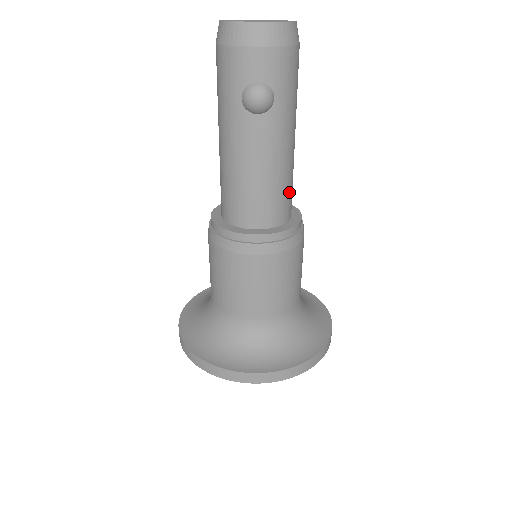
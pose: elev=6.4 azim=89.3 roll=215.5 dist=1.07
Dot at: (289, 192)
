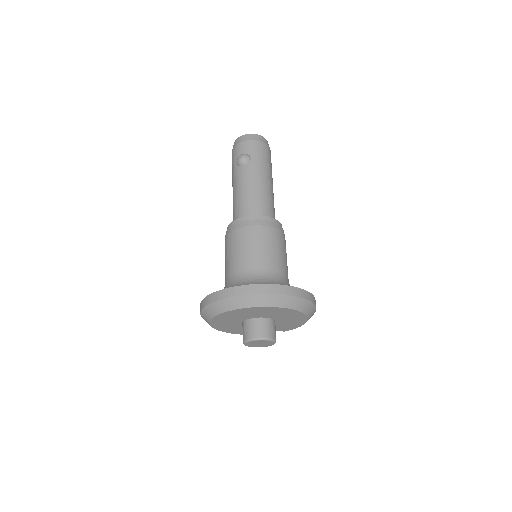
Dot at: (266, 204)
